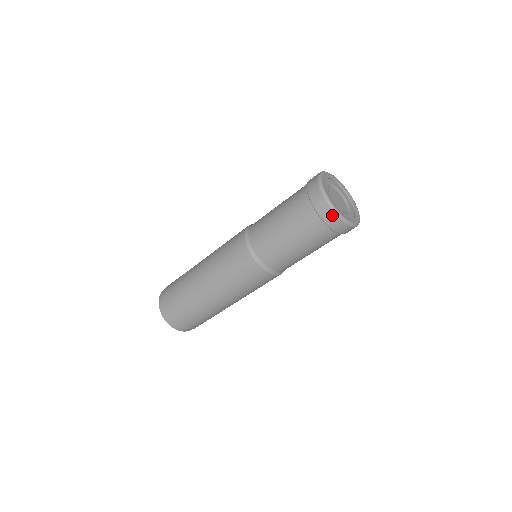
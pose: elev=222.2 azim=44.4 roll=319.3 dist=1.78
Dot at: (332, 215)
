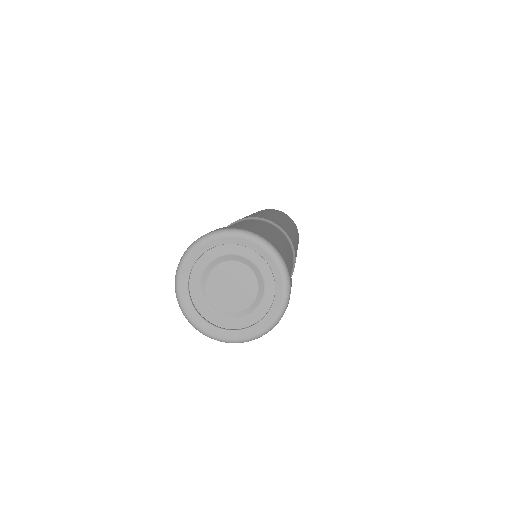
Dot at: occluded
